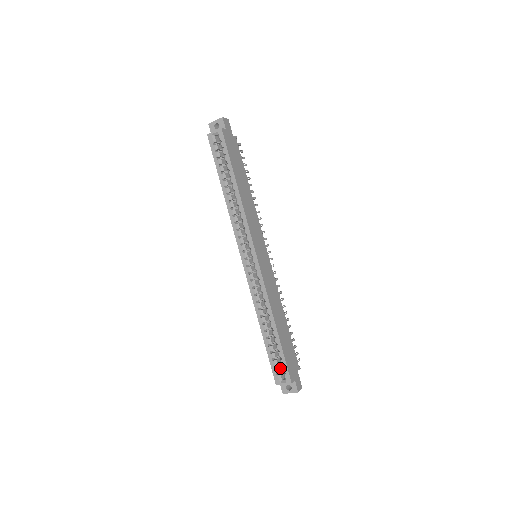
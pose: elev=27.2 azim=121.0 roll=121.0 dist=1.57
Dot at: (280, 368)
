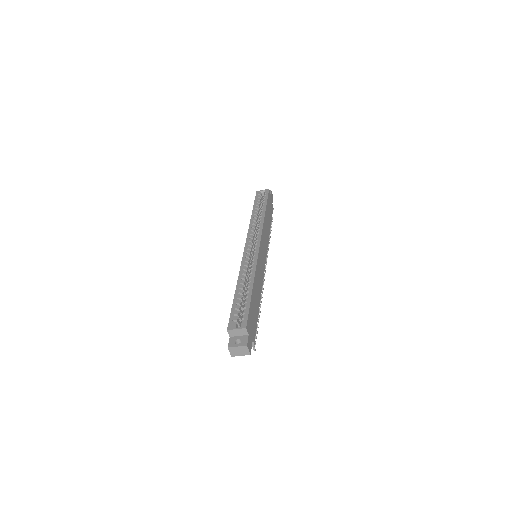
Dot at: (238, 321)
